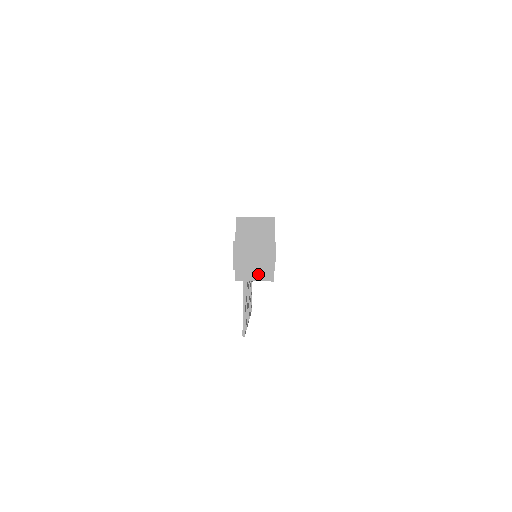
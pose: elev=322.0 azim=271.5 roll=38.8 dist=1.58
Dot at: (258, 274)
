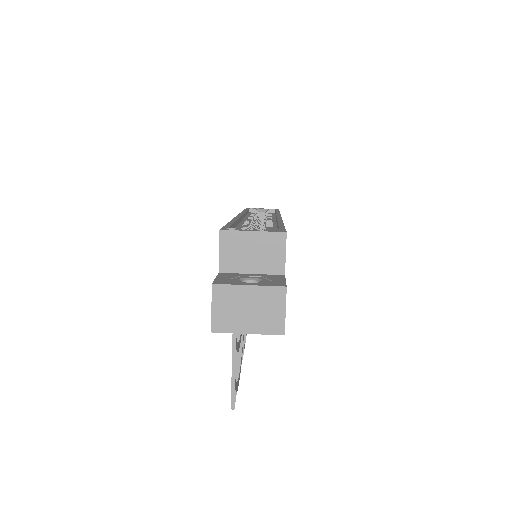
Dot at: occluded
